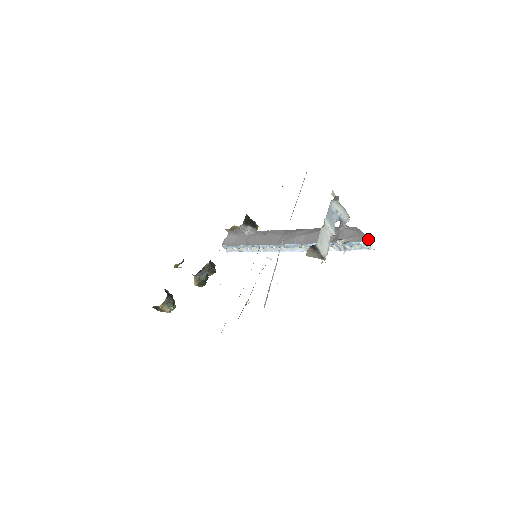
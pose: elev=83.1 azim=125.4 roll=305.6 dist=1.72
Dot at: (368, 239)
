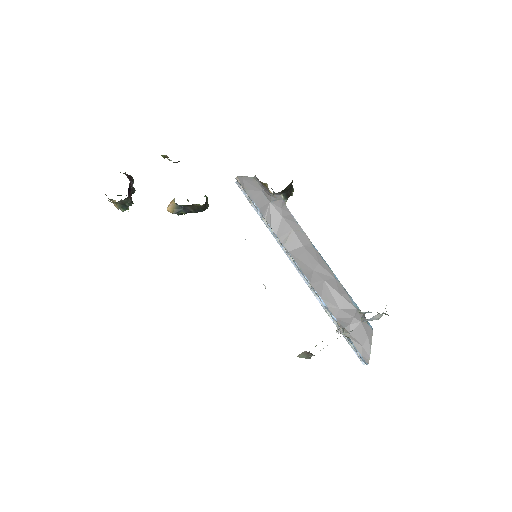
Dot at: (368, 361)
